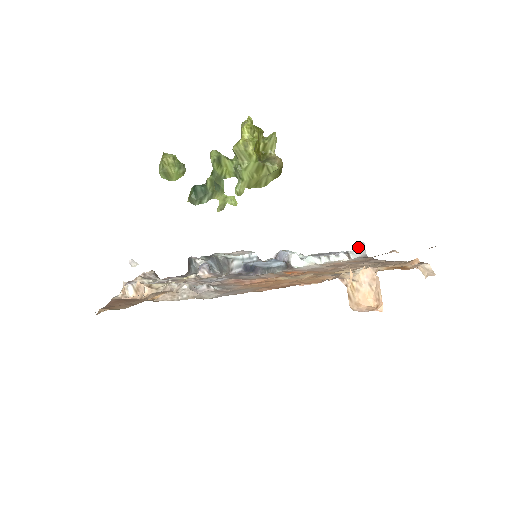
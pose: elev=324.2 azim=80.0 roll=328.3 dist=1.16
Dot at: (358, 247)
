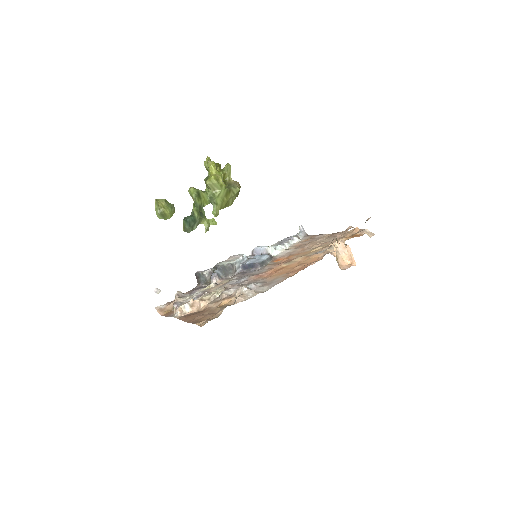
Dot at: occluded
